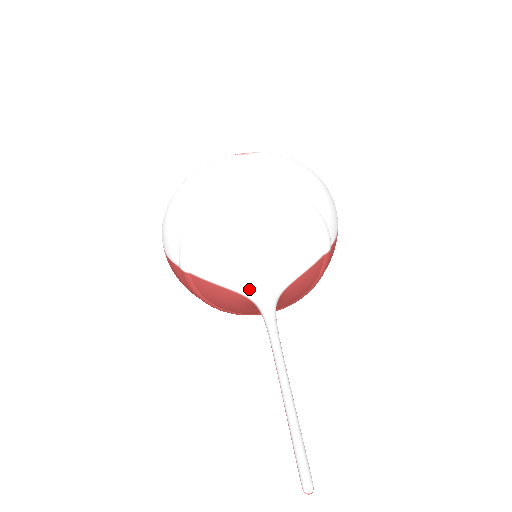
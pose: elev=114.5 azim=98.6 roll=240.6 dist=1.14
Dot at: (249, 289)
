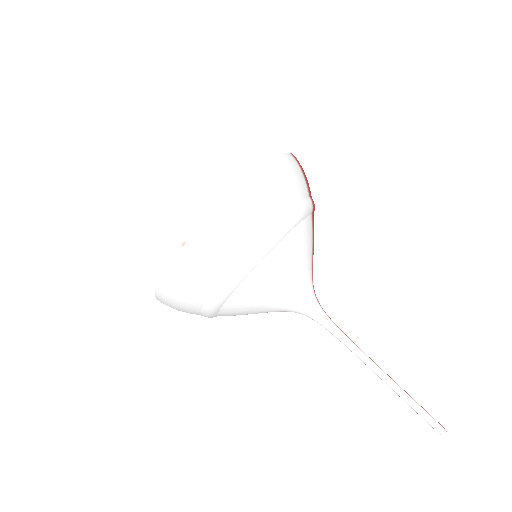
Dot at: occluded
